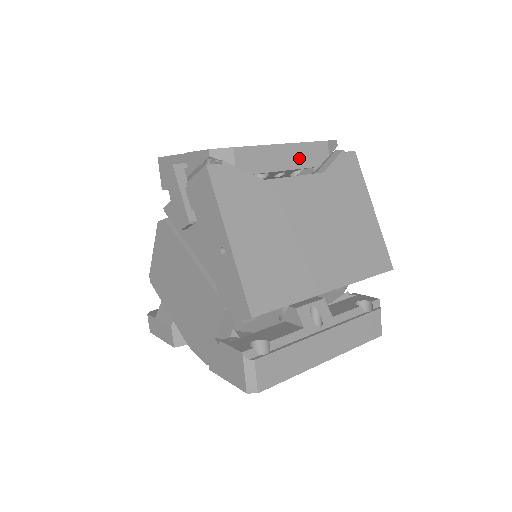
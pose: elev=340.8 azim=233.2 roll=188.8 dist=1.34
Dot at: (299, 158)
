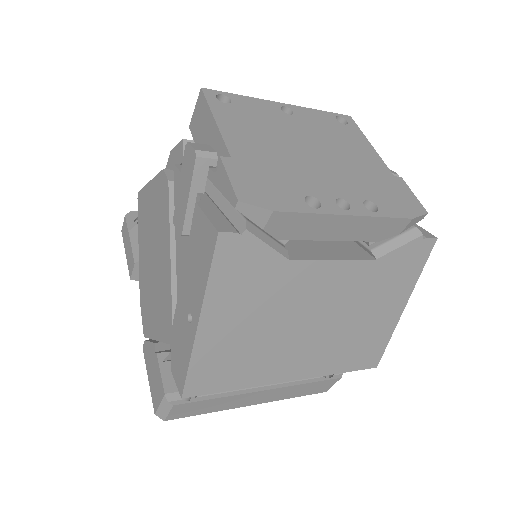
Dot at: (358, 231)
